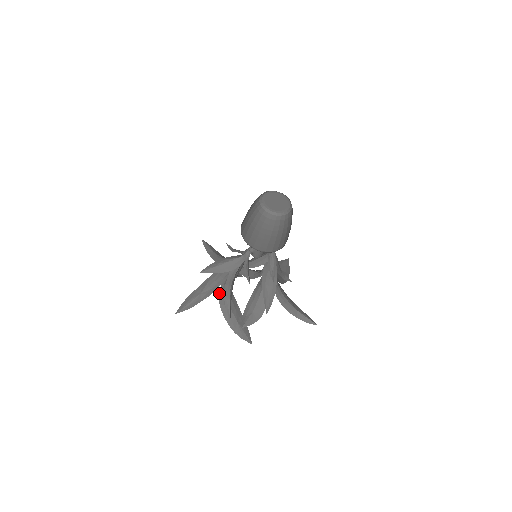
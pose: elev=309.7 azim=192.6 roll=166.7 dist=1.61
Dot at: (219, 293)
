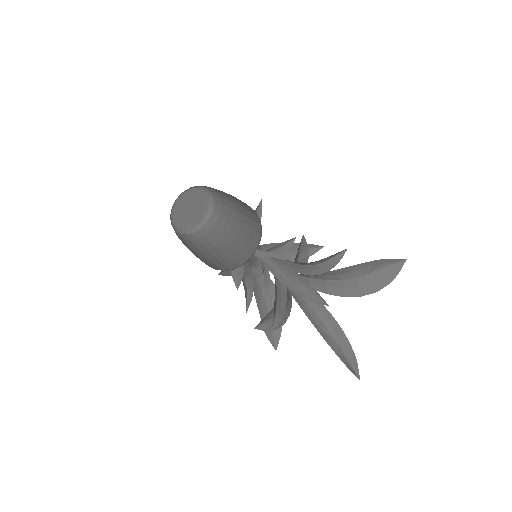
Dot at: occluded
